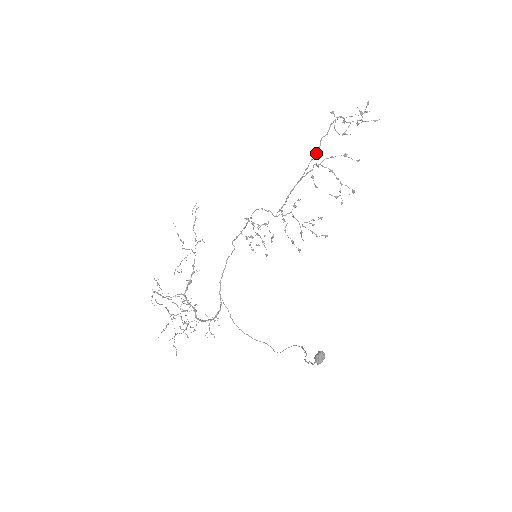
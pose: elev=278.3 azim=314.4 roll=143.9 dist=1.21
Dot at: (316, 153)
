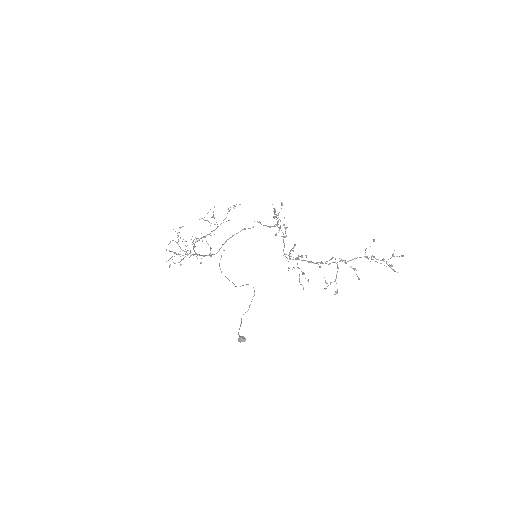
Dot at: occluded
